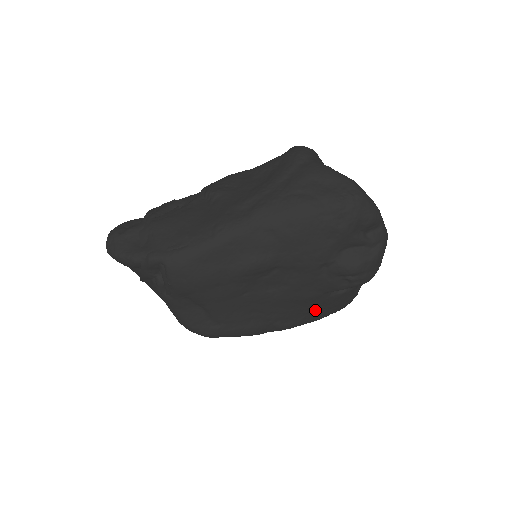
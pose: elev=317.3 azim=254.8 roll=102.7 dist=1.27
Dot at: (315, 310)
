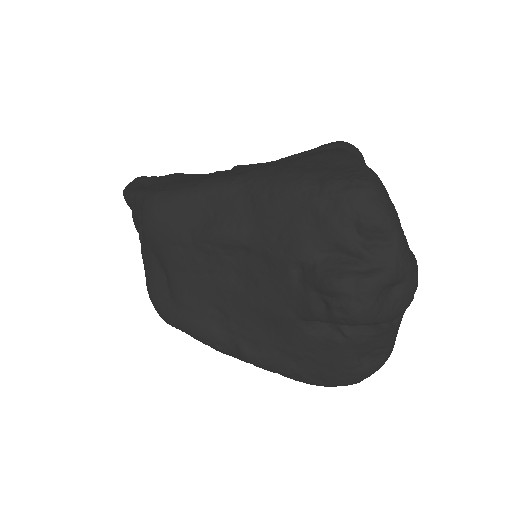
Dot at: (292, 350)
